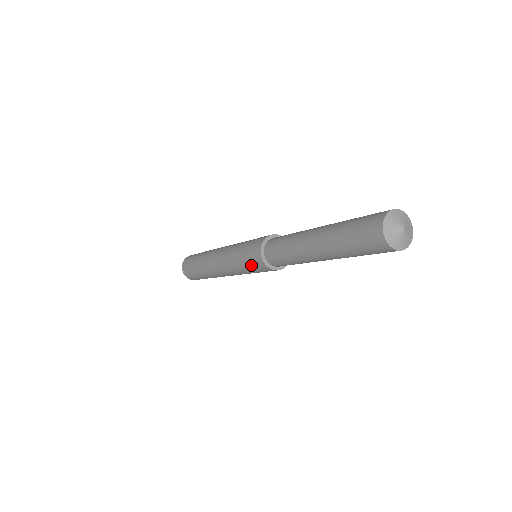
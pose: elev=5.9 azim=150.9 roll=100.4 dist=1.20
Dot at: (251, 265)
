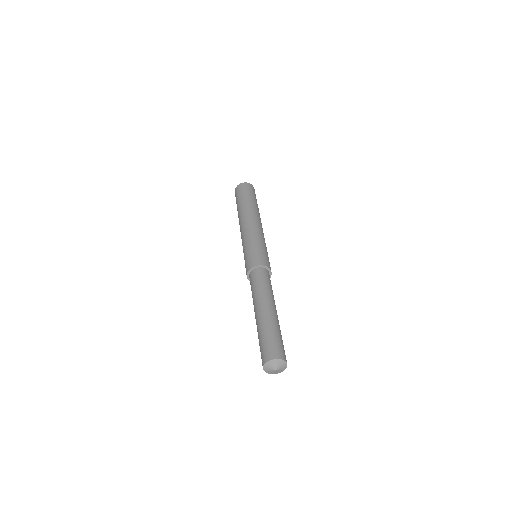
Dot at: occluded
